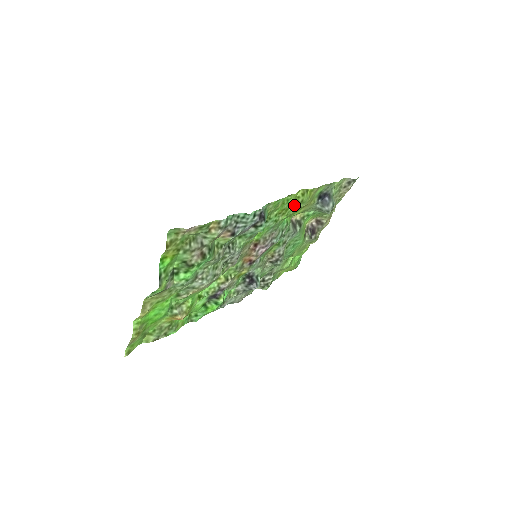
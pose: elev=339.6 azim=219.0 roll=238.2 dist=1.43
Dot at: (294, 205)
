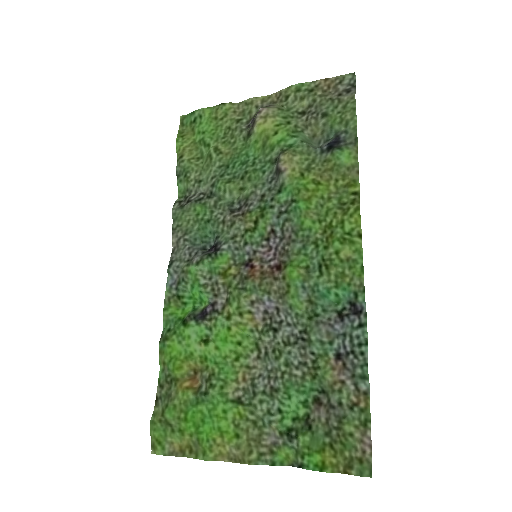
Dot at: (335, 212)
